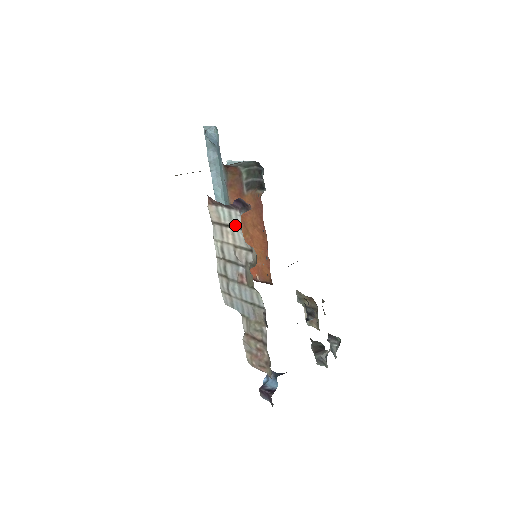
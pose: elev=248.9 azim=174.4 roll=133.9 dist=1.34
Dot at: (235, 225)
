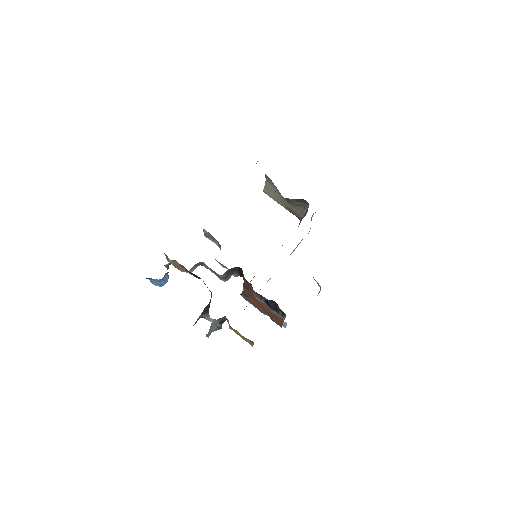
Dot at: occluded
